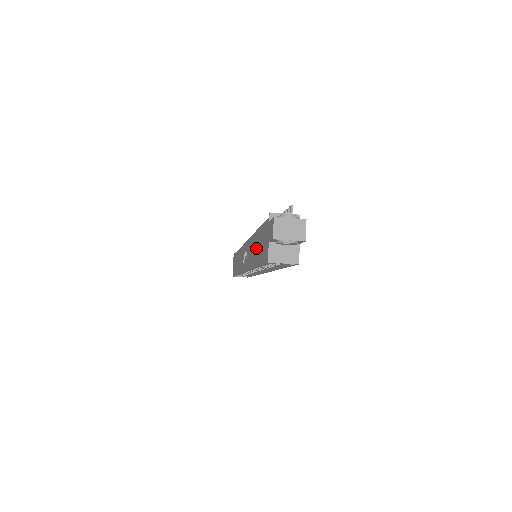
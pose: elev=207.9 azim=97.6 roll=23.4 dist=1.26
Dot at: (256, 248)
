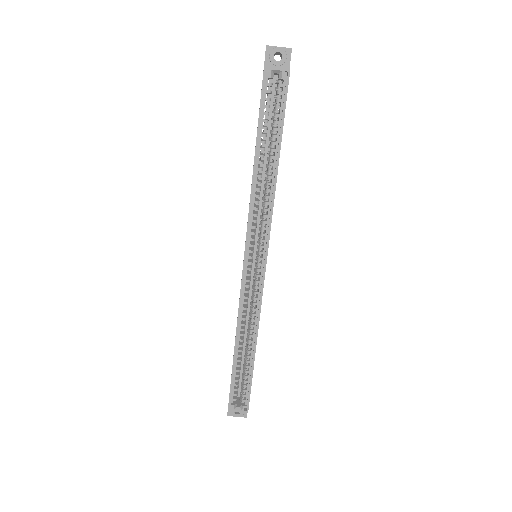
Dot at: occluded
